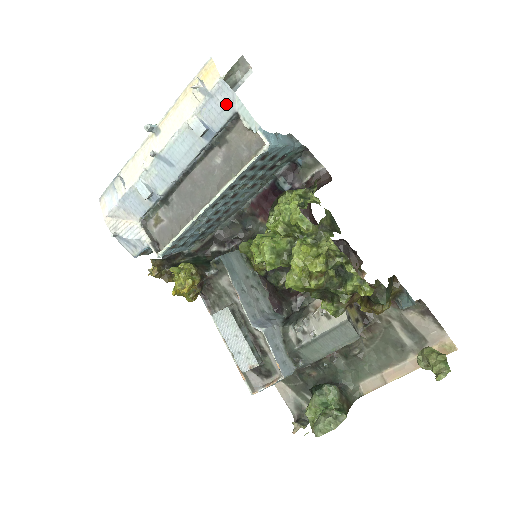
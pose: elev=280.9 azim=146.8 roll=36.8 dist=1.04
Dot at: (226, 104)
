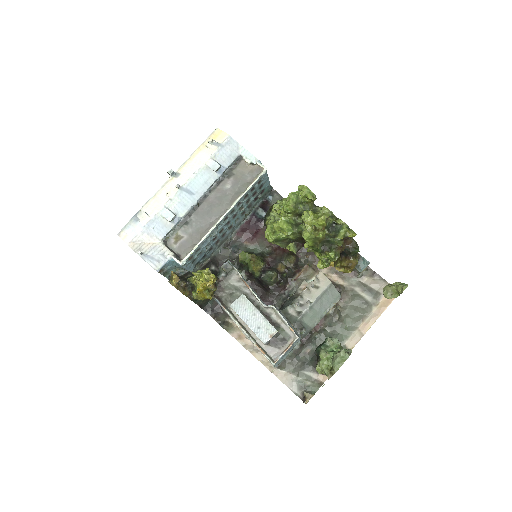
Dot at: (233, 150)
